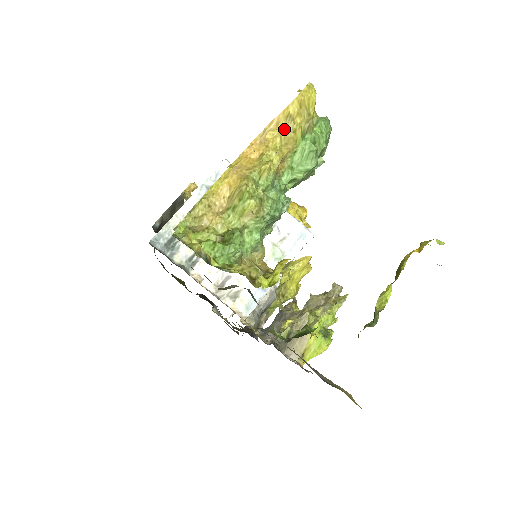
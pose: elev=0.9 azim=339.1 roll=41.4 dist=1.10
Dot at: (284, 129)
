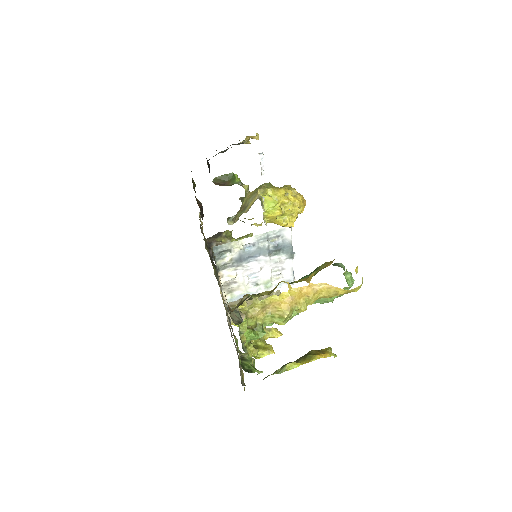
Dot at: (329, 293)
